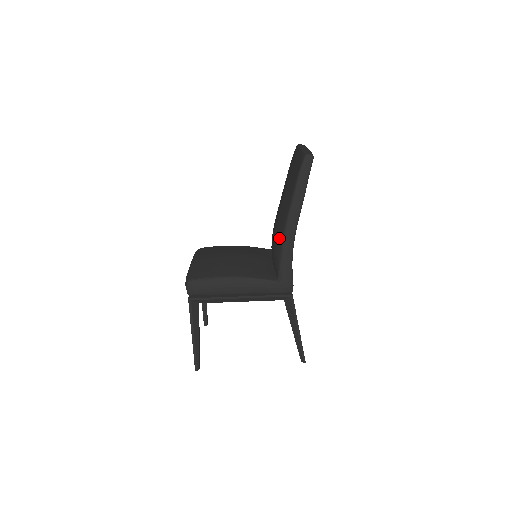
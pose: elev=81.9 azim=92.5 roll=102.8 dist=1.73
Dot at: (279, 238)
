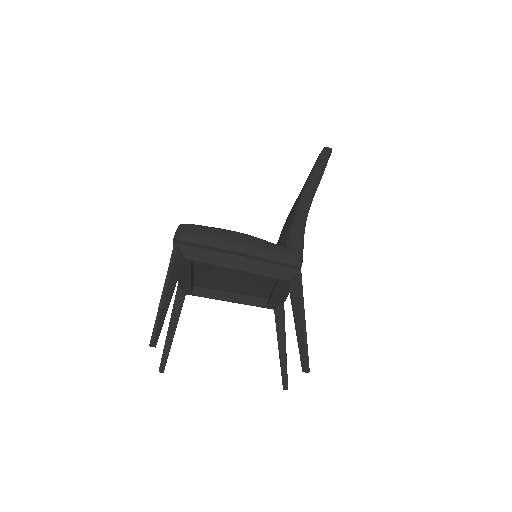
Dot at: (291, 213)
